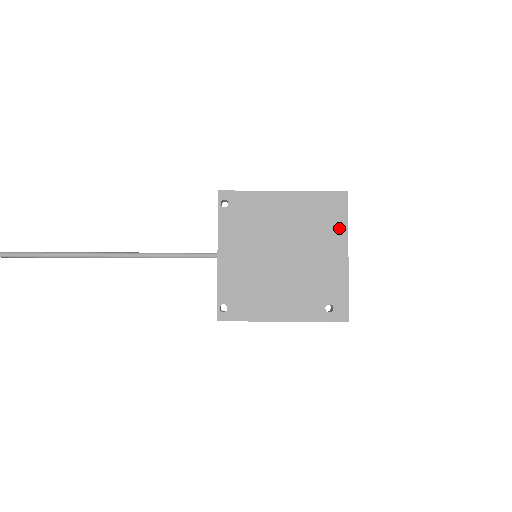
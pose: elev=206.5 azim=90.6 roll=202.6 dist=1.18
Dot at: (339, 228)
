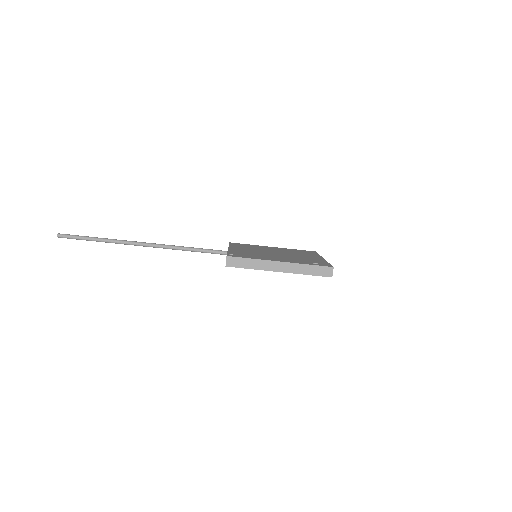
Dot at: occluded
